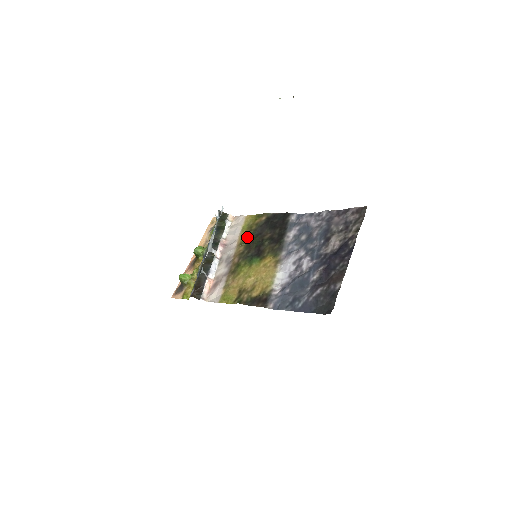
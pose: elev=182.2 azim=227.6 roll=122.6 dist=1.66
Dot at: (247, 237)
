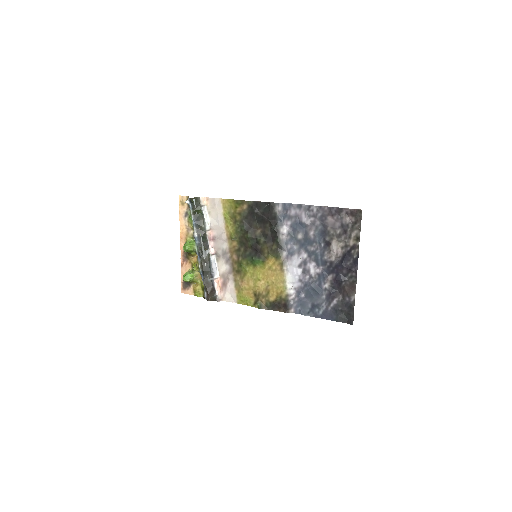
Dot at: (236, 231)
